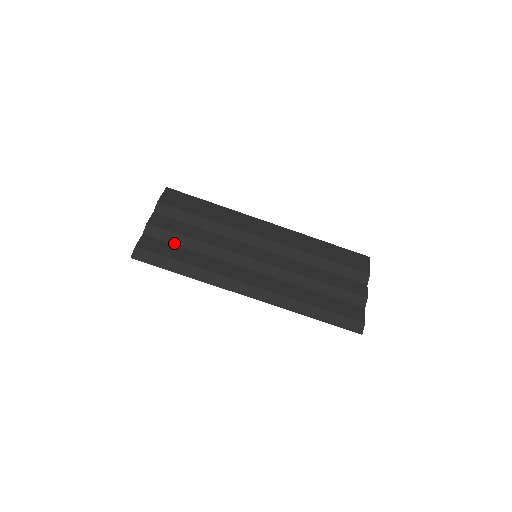
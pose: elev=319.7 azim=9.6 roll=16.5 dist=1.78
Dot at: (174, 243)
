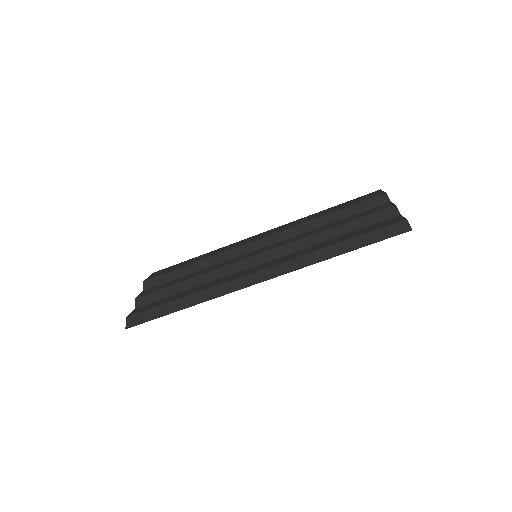
Dot at: (167, 296)
